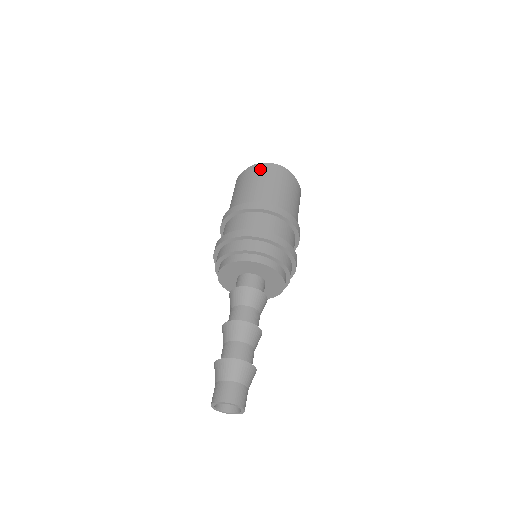
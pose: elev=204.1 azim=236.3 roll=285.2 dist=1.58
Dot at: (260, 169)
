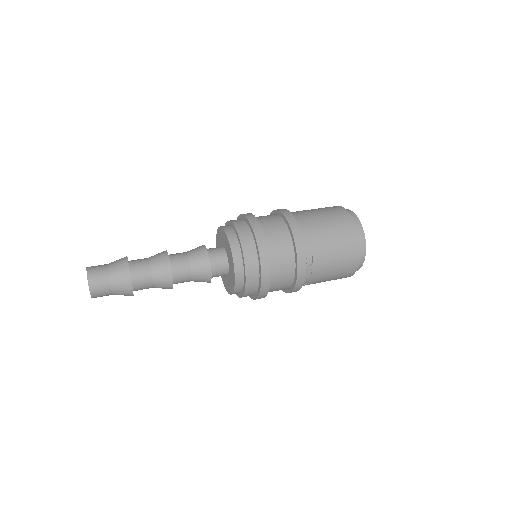
Dot at: occluded
